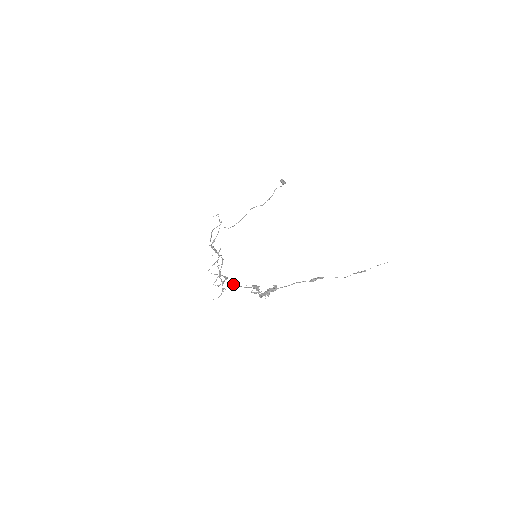
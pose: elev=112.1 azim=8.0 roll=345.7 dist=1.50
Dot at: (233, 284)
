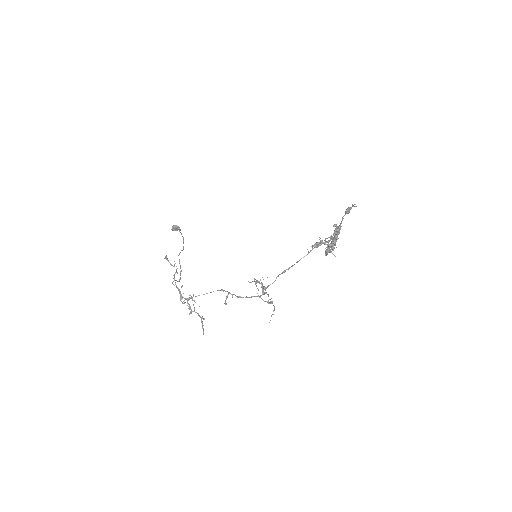
Dot at: occluded
